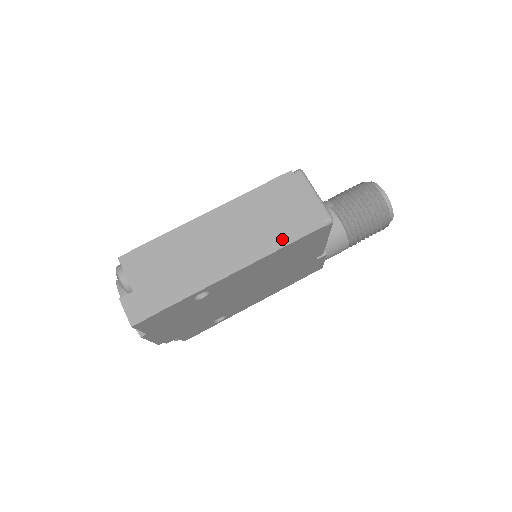
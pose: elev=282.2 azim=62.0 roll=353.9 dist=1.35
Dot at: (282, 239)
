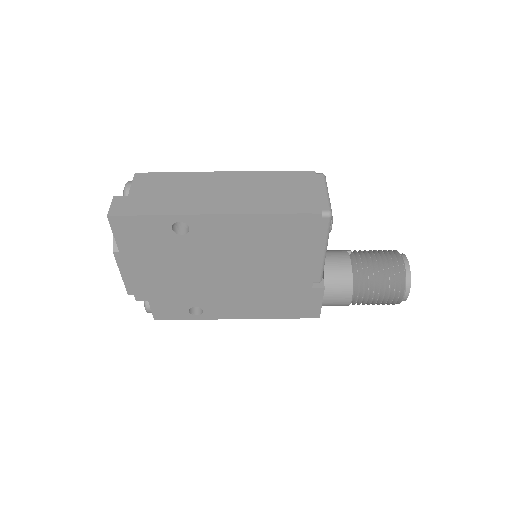
Dot at: (276, 208)
